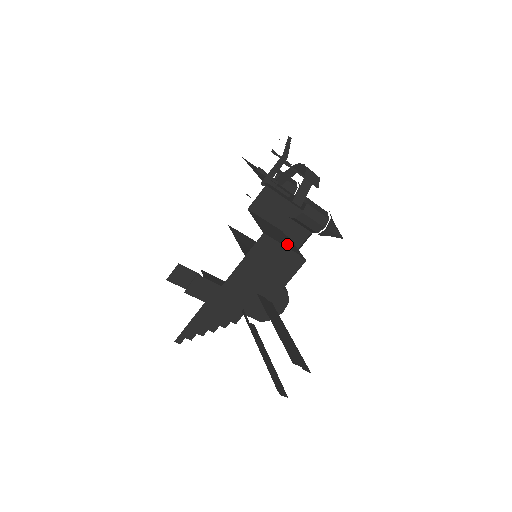
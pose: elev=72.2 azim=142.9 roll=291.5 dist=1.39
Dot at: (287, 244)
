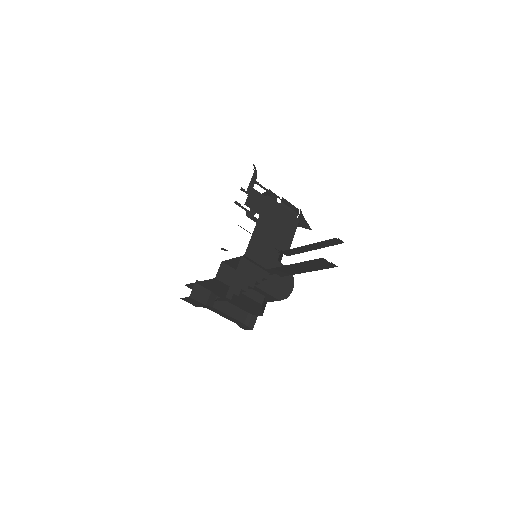
Dot at: occluded
